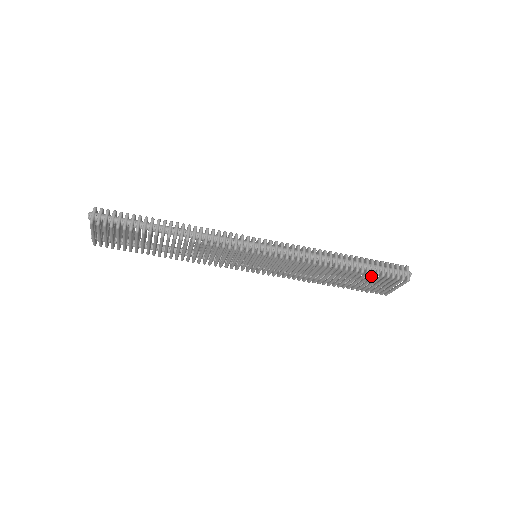
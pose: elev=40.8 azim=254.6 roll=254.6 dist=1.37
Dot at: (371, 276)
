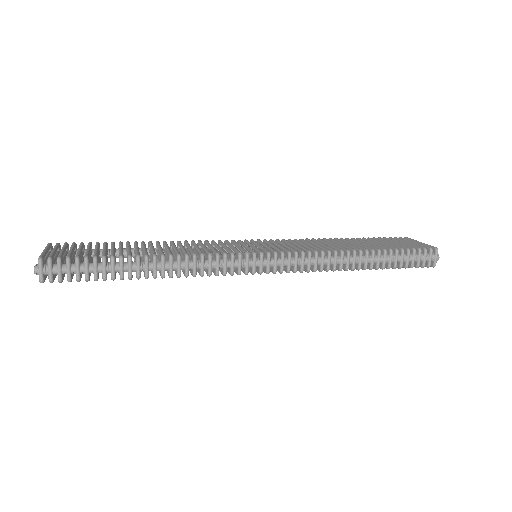
Dot at: (392, 268)
